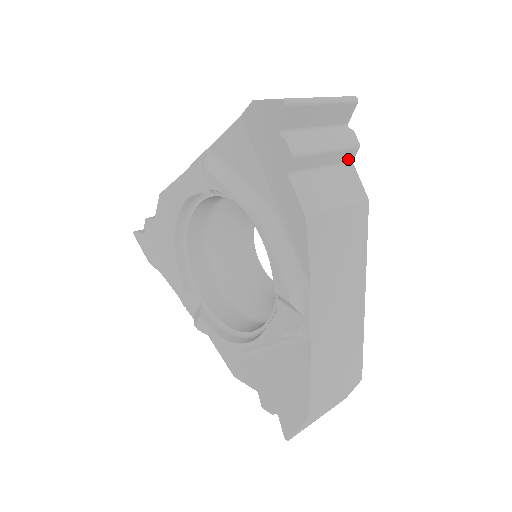
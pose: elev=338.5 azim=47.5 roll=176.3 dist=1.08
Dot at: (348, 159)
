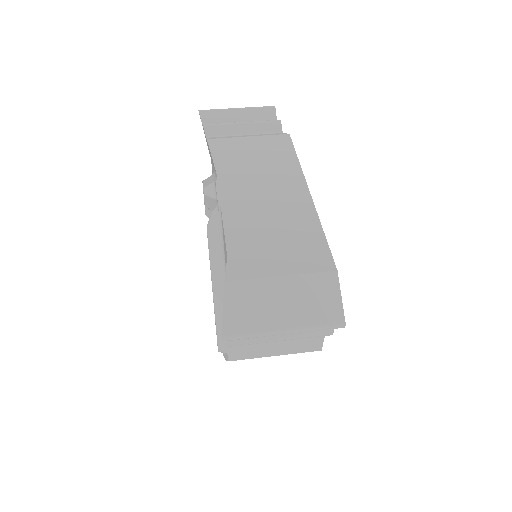
Dot at: occluded
